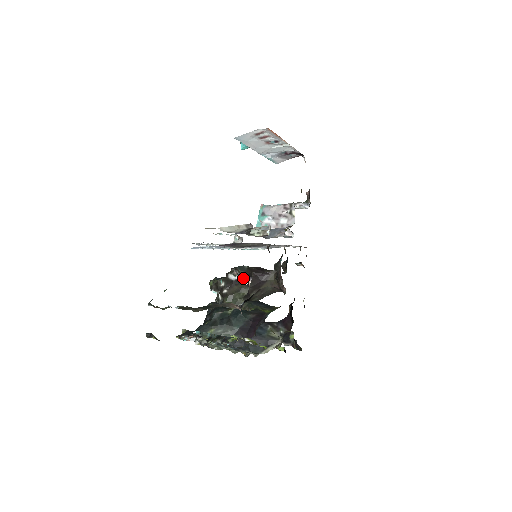
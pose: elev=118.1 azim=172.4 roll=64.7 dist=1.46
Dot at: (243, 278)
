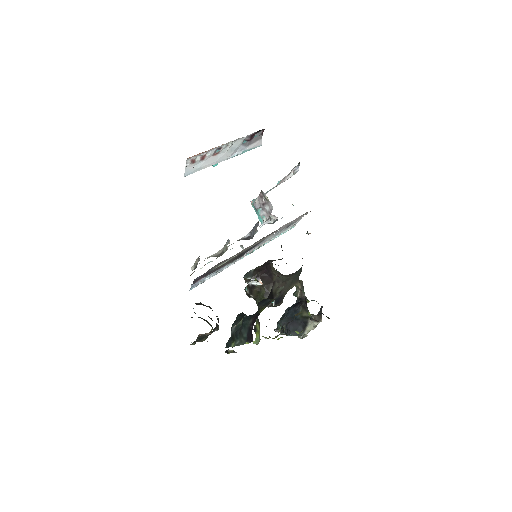
Dot at: (254, 281)
